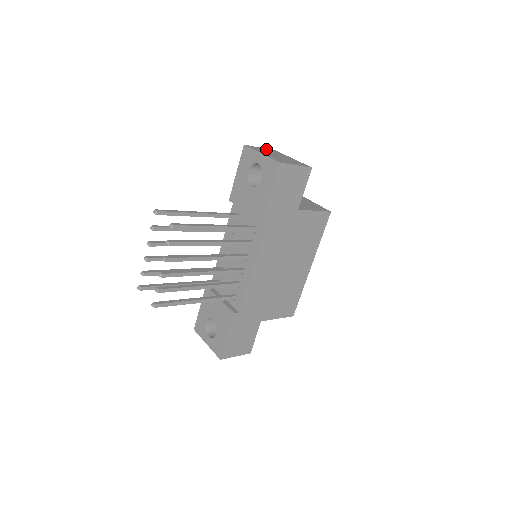
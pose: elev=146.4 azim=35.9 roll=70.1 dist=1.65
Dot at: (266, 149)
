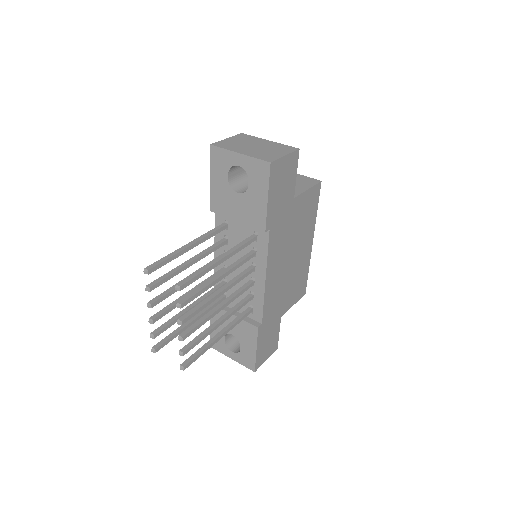
Dot at: (234, 138)
